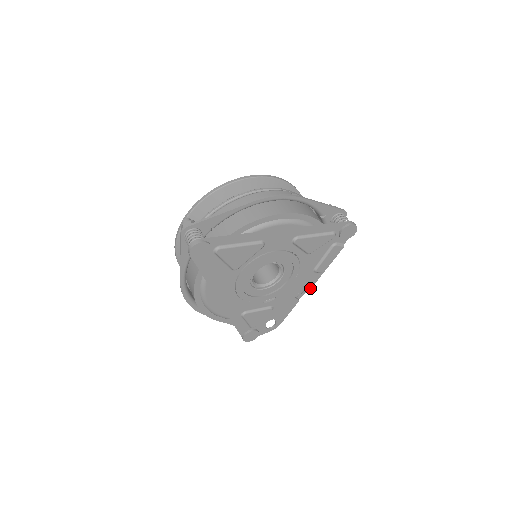
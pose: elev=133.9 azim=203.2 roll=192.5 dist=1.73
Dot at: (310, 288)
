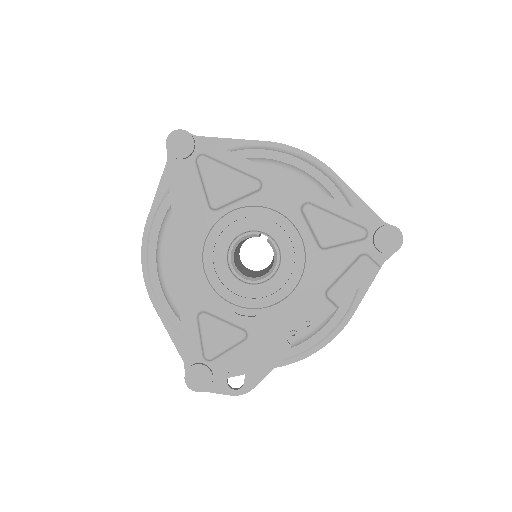
Dot at: (316, 343)
